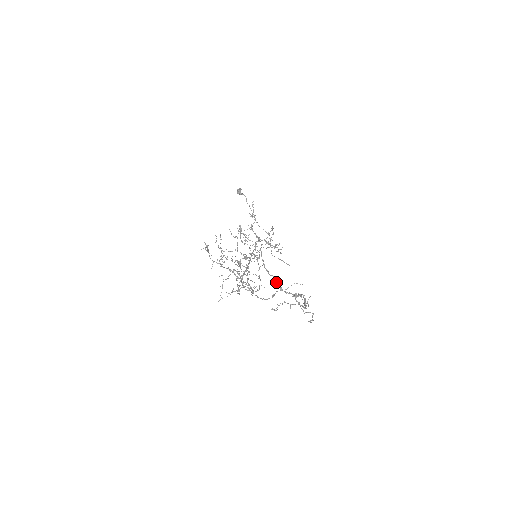
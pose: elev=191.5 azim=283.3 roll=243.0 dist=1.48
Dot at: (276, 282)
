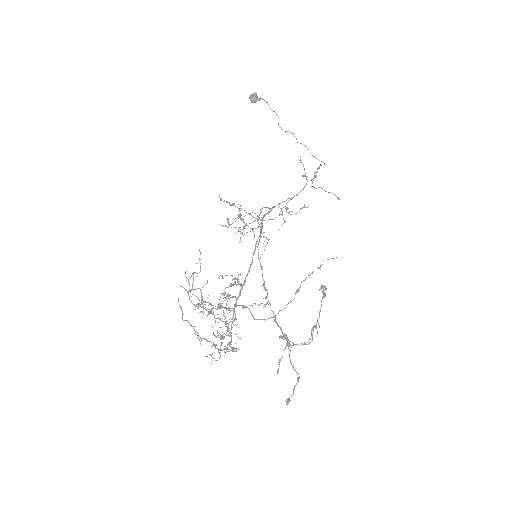
Dot at: occluded
